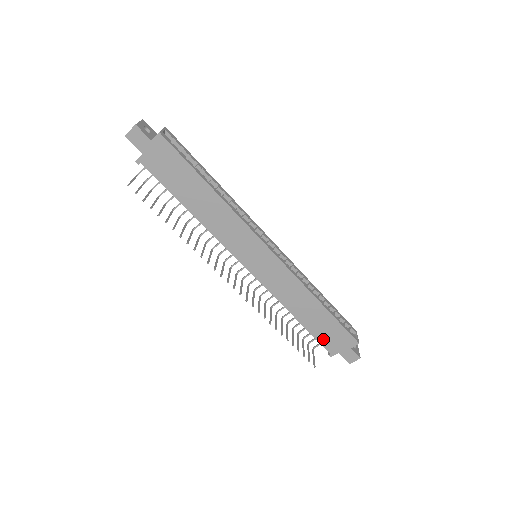
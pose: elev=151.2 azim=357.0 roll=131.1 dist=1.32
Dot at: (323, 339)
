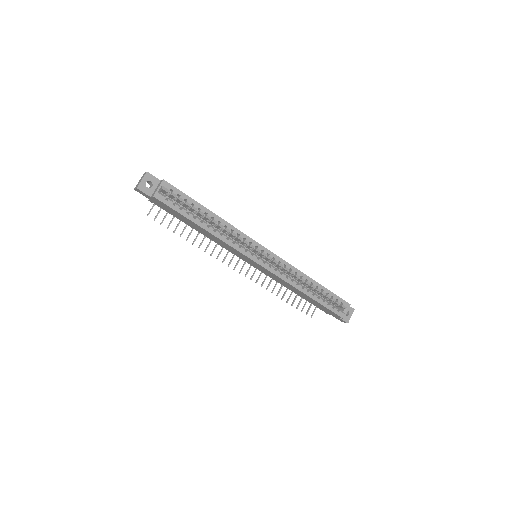
Dot at: (317, 306)
